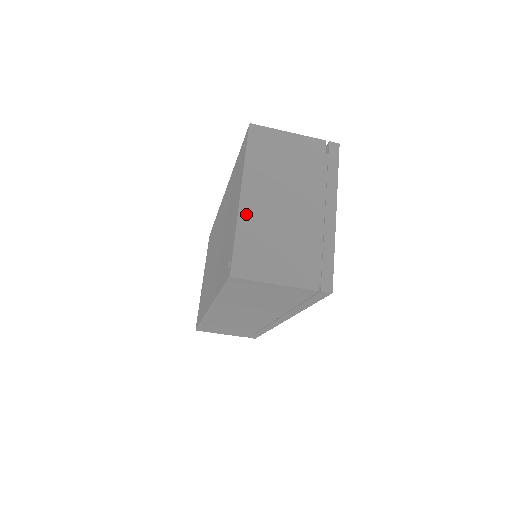
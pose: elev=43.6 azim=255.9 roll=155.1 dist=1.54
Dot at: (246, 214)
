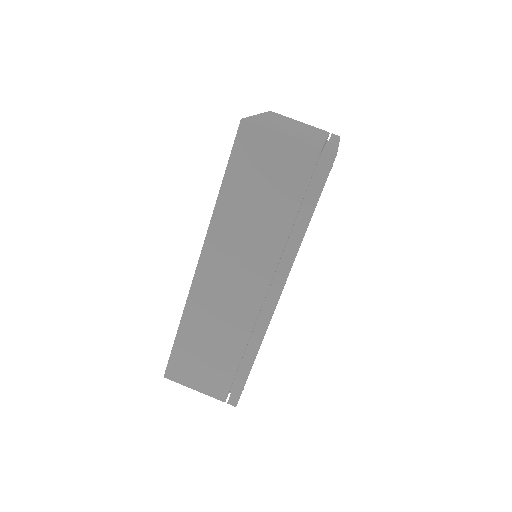
Dot at: (261, 117)
